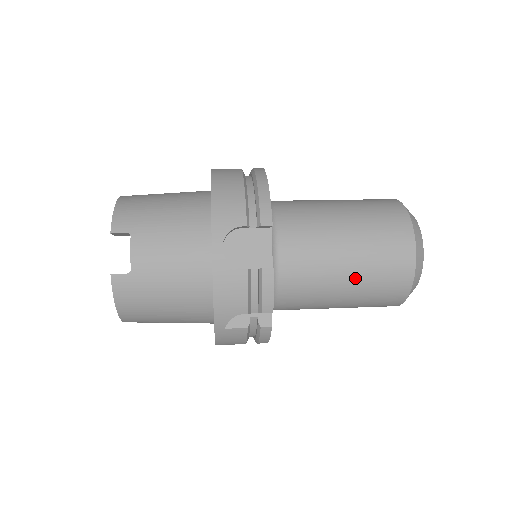
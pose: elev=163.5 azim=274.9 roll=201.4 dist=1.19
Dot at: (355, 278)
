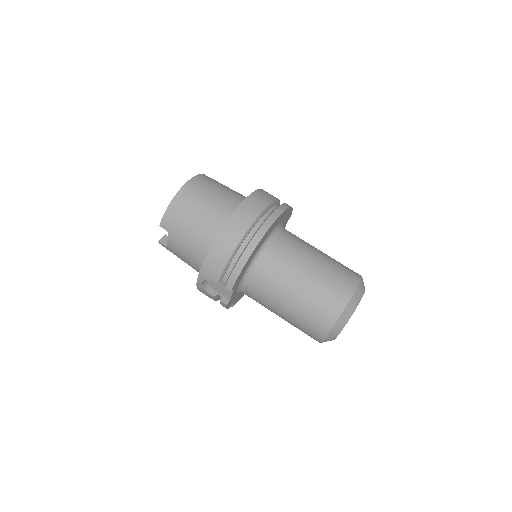
Dot at: occluded
